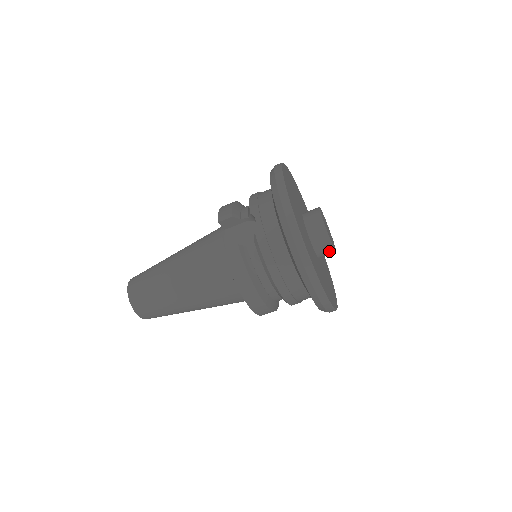
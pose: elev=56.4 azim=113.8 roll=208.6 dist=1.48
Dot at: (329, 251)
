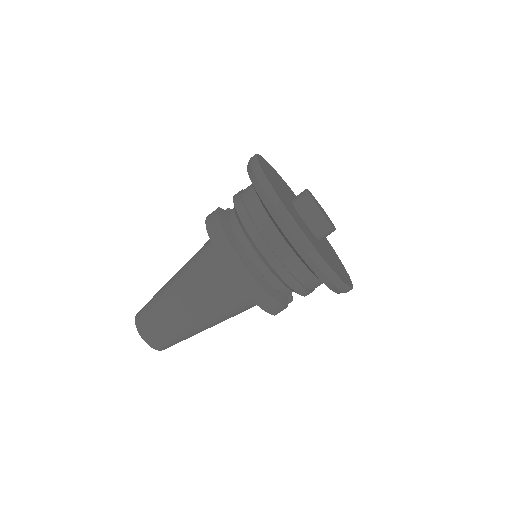
Dot at: (314, 211)
